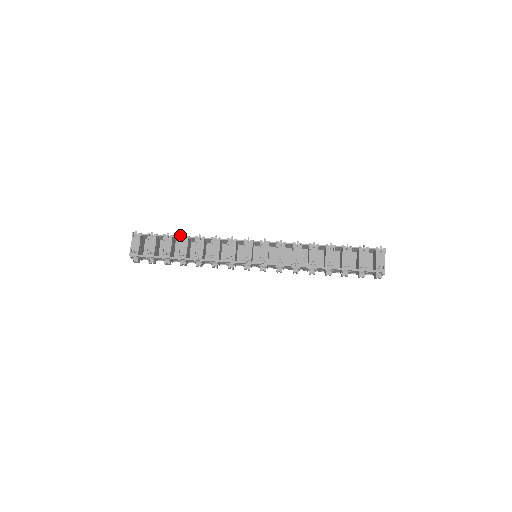
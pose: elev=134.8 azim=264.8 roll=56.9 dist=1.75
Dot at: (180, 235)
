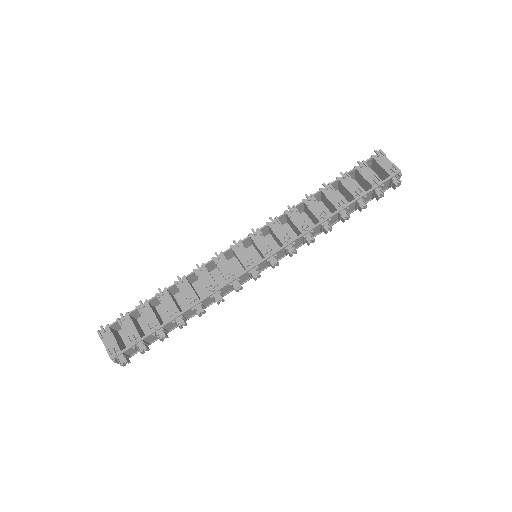
Dot at: (155, 294)
